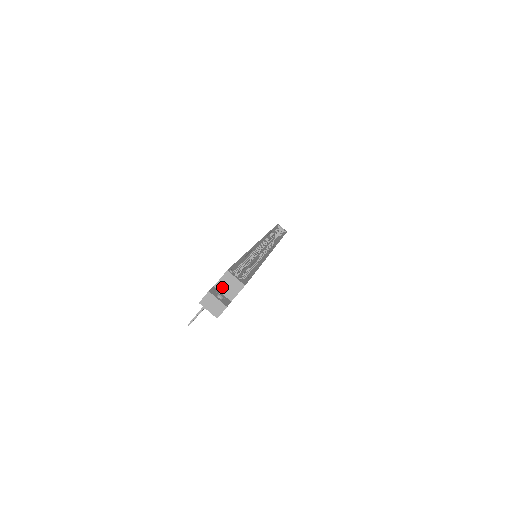
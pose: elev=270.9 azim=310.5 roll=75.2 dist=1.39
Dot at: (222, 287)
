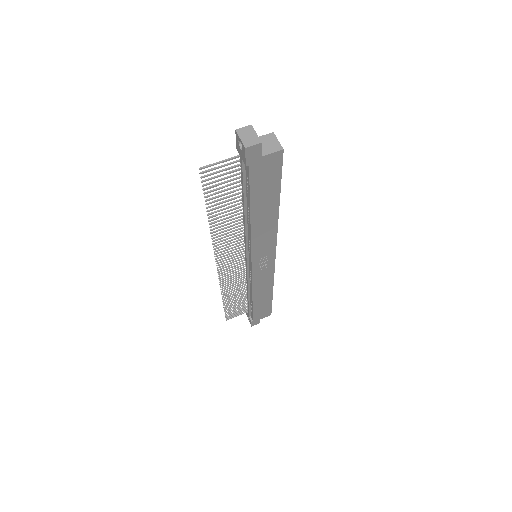
Dot at: occluded
